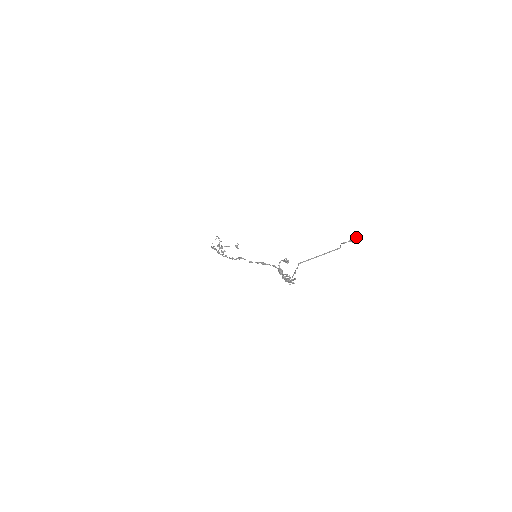
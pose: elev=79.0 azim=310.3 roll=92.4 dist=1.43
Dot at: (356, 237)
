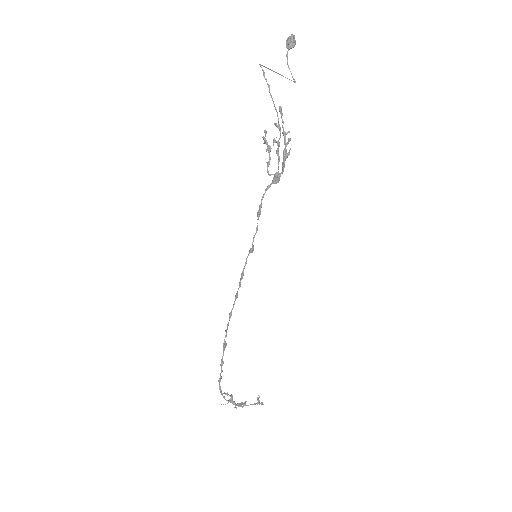
Dot at: (288, 37)
